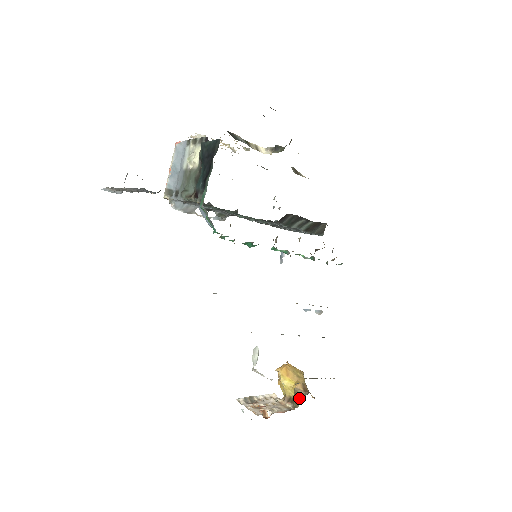
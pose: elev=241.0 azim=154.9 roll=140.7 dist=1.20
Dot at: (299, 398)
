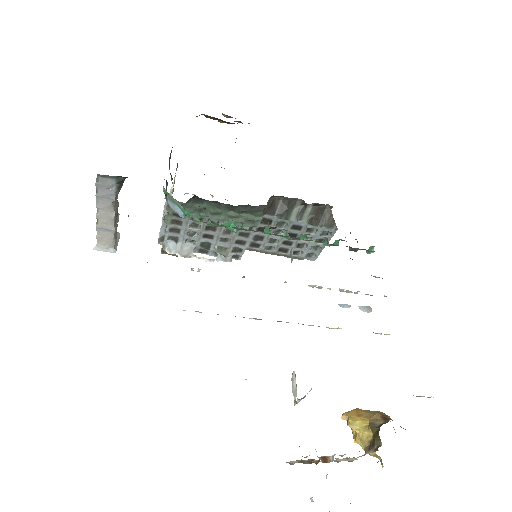
Dot at: (378, 429)
